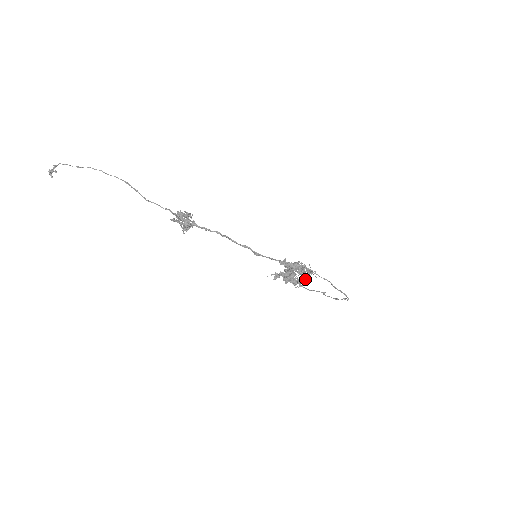
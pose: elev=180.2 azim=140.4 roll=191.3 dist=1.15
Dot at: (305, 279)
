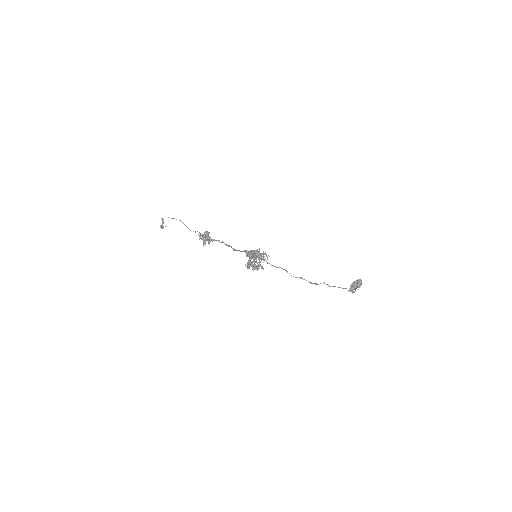
Dot at: (256, 262)
